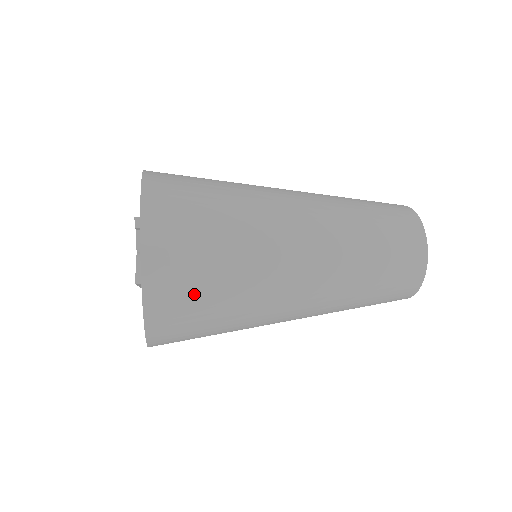
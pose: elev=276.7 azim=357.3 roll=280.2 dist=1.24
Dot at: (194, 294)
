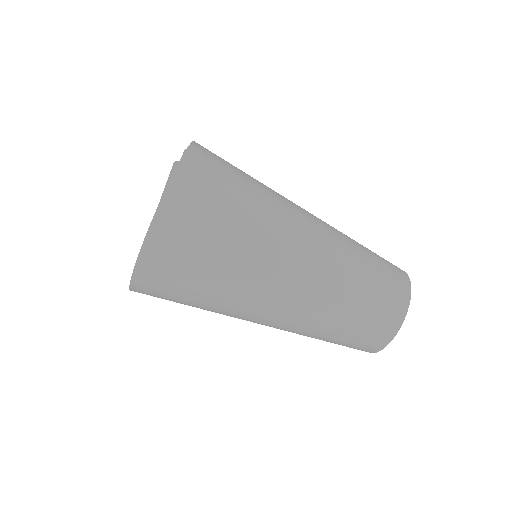
Dot at: (218, 188)
